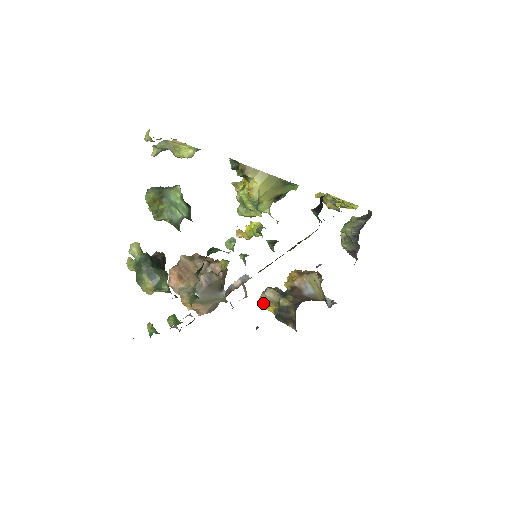
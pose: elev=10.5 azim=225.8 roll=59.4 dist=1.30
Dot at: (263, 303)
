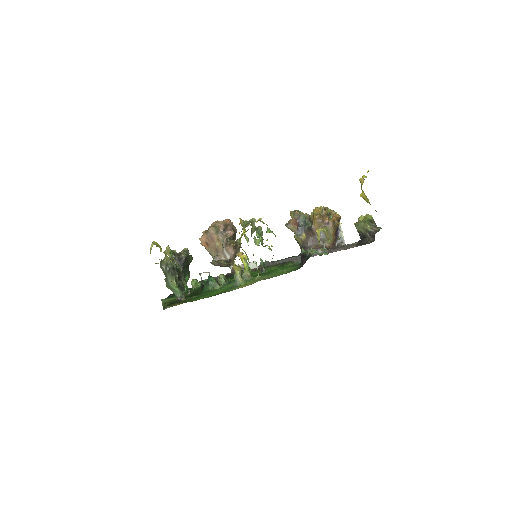
Dot at: occluded
